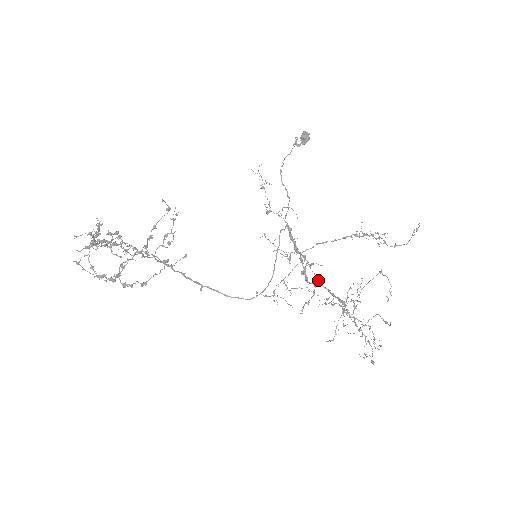
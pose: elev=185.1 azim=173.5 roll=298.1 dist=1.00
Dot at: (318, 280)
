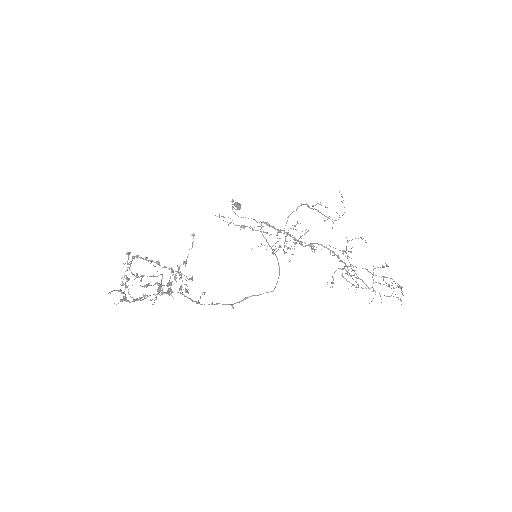
Dot at: (307, 231)
